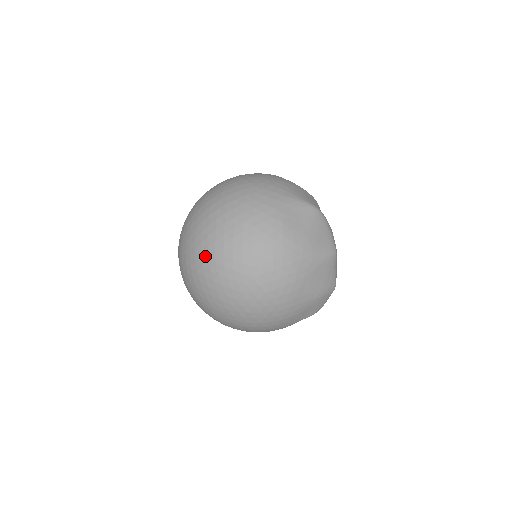
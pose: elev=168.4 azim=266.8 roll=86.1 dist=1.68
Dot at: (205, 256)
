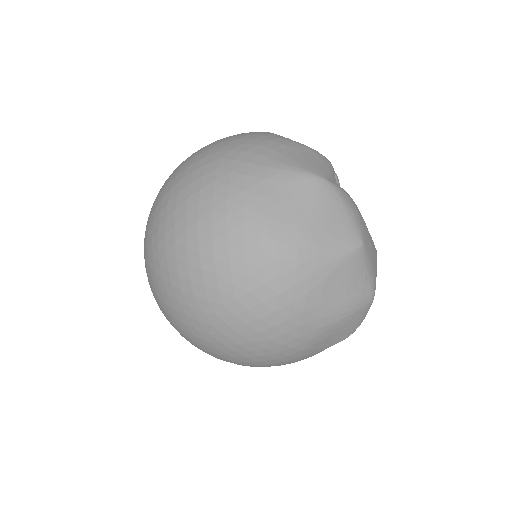
Dot at: (159, 275)
